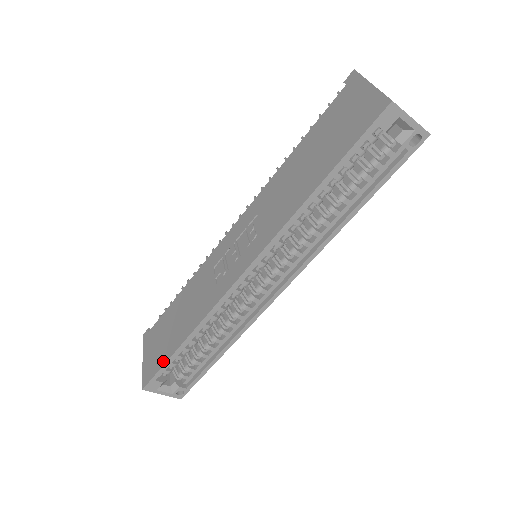
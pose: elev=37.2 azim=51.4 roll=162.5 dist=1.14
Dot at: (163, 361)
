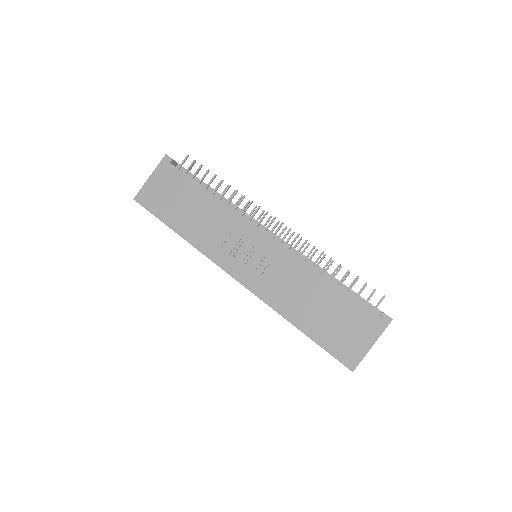
Dot at: (158, 214)
